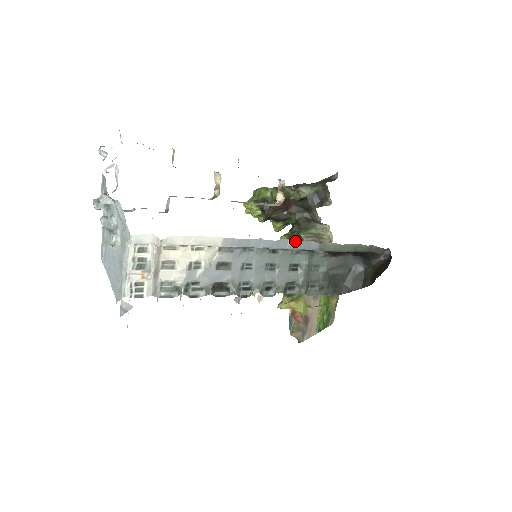
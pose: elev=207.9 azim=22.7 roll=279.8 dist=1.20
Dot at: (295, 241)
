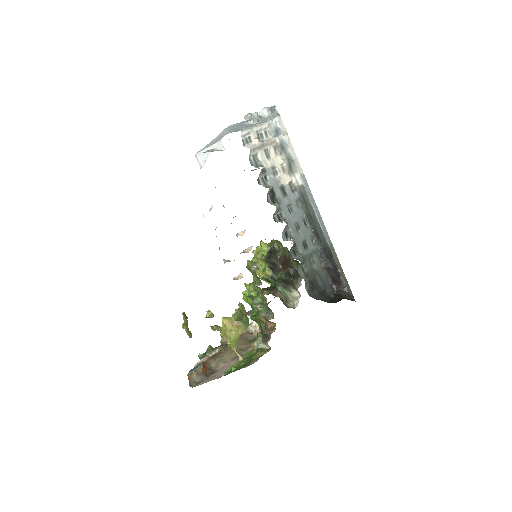
Dot at: occluded
